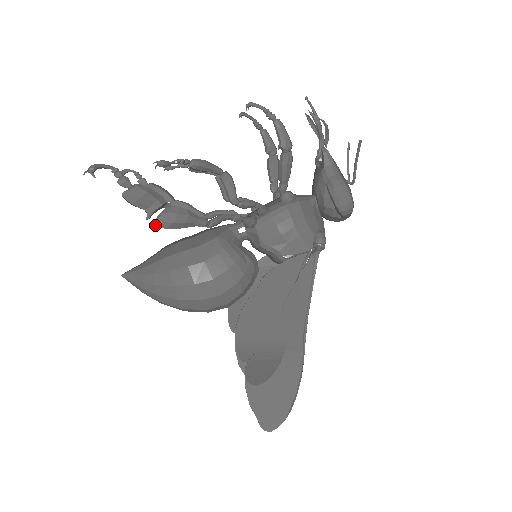
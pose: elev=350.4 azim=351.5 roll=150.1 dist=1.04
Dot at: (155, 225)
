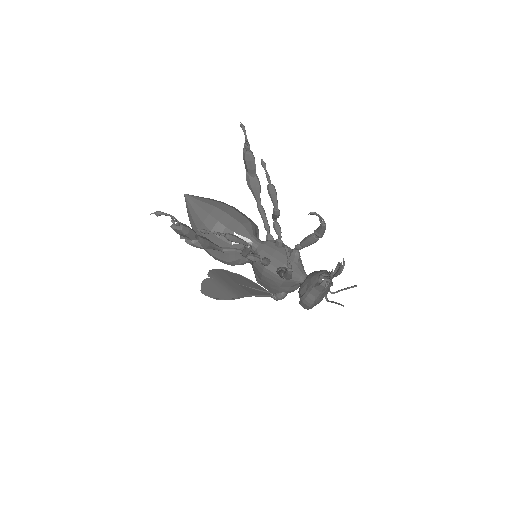
Dot at: occluded
